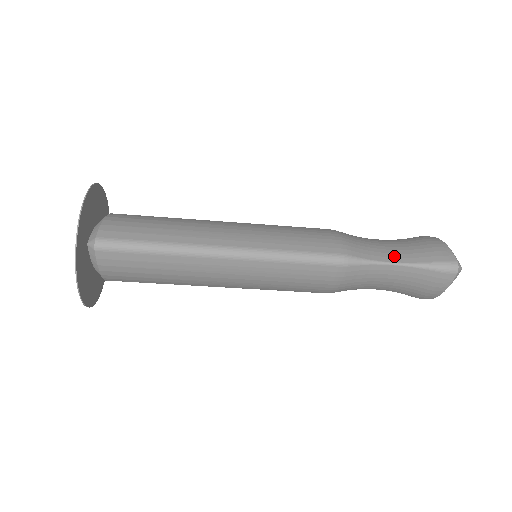
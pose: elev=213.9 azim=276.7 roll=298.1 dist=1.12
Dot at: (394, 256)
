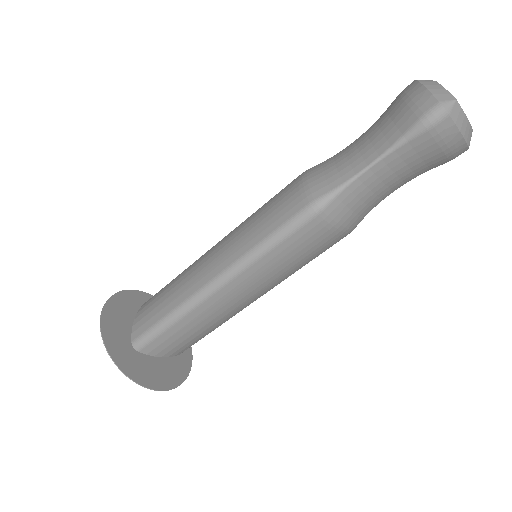
Dot at: (367, 156)
